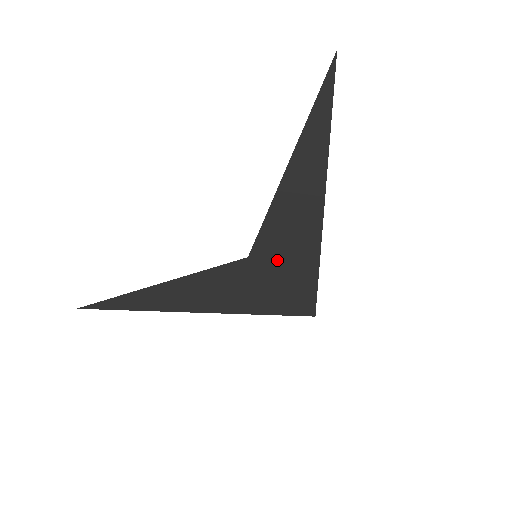
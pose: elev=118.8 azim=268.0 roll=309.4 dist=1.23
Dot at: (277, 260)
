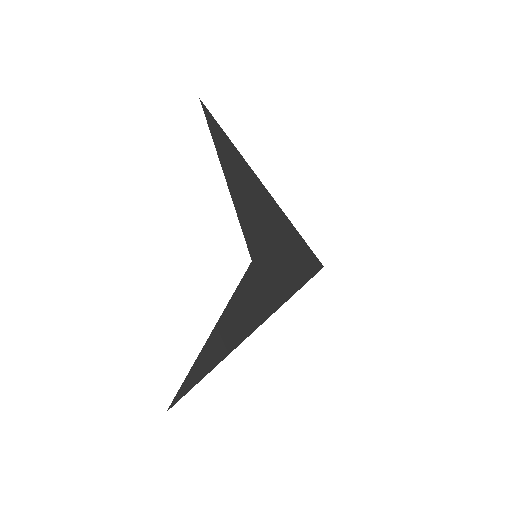
Dot at: (270, 248)
